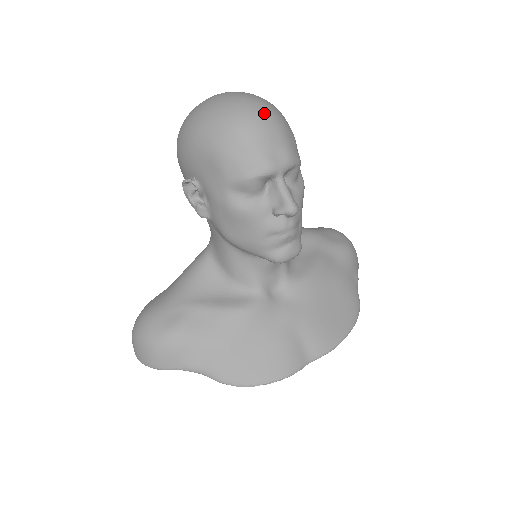
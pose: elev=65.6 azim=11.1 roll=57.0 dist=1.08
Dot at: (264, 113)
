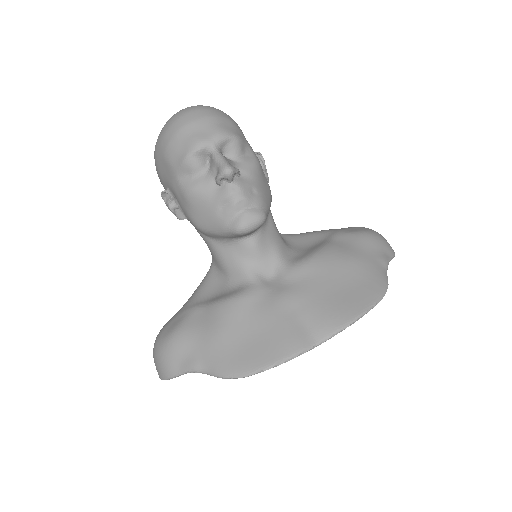
Dot at: (194, 109)
